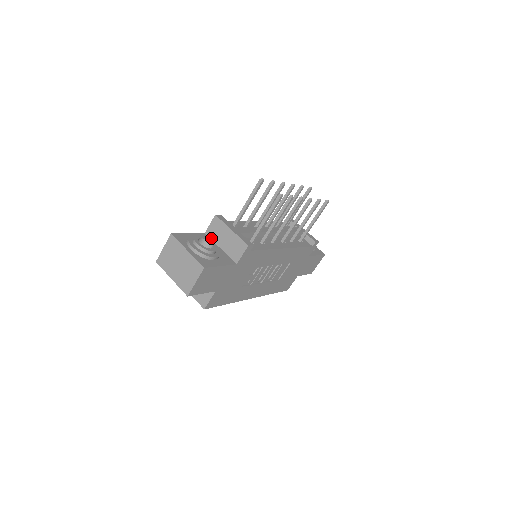
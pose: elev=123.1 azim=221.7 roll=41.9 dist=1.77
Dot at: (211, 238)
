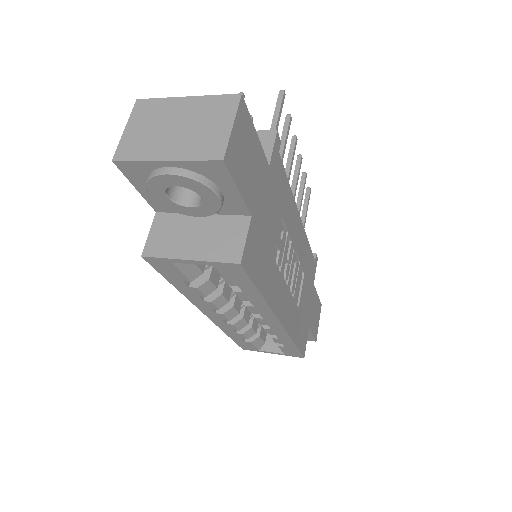
Dot at: occluded
